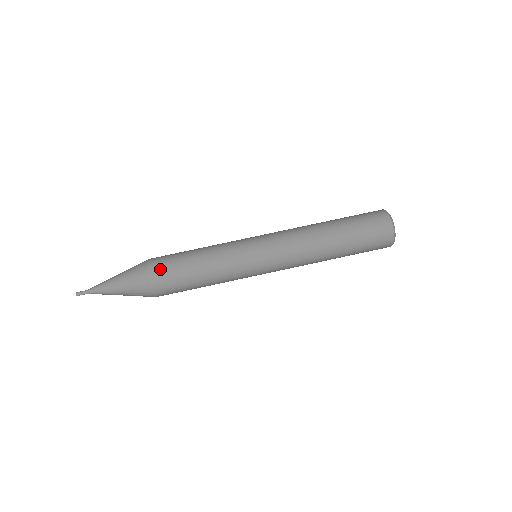
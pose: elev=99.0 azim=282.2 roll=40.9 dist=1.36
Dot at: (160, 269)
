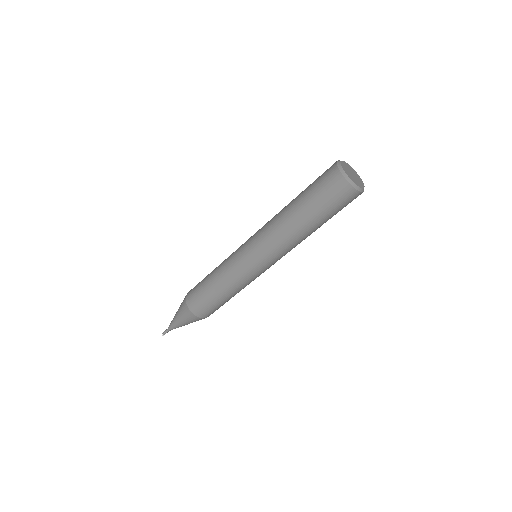
Dot at: (199, 308)
